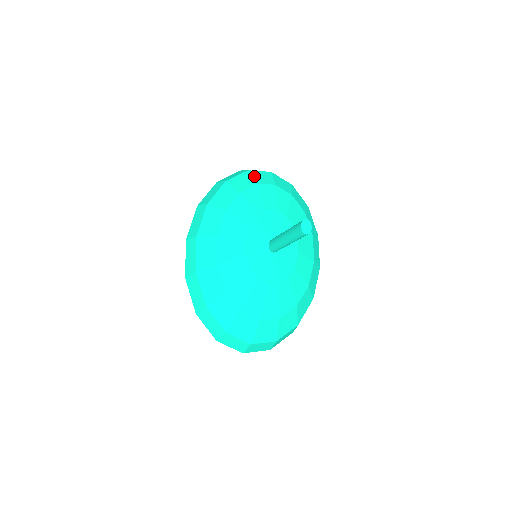
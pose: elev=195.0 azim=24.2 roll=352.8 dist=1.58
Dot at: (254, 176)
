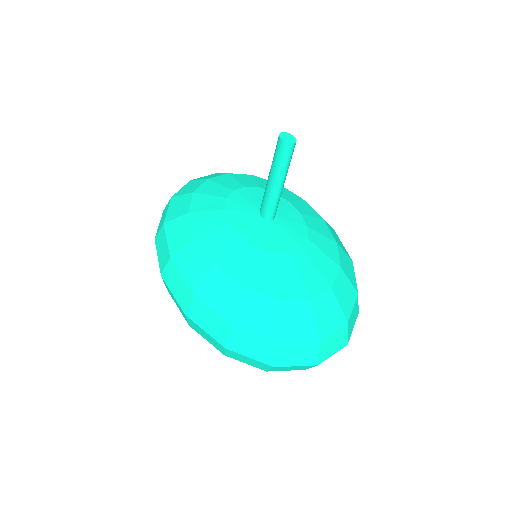
Dot at: (200, 179)
